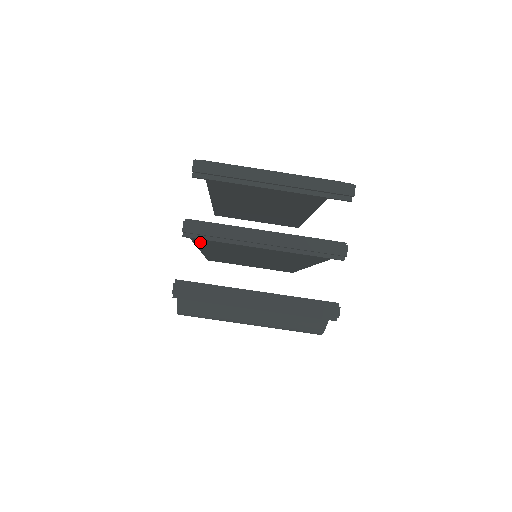
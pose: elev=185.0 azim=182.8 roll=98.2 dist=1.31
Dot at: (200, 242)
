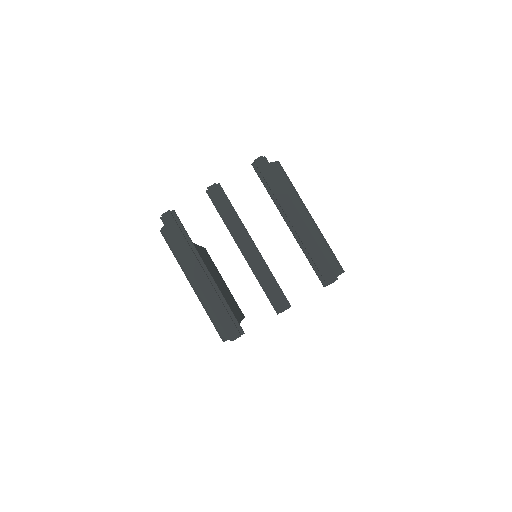
Dot at: occluded
